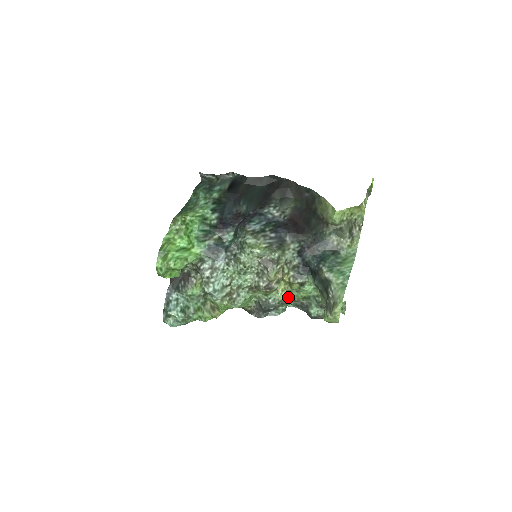
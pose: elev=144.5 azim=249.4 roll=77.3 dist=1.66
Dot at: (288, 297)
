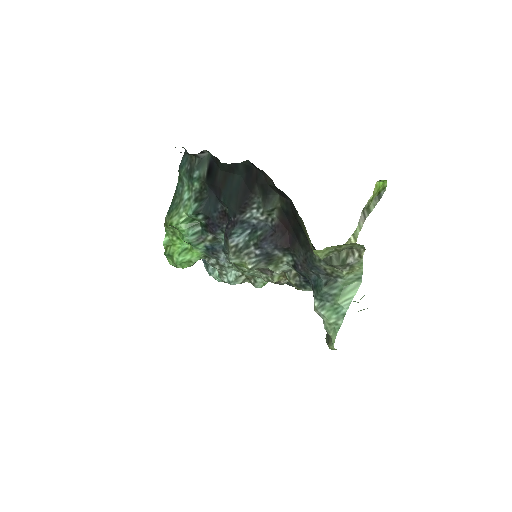
Dot at: occluded
